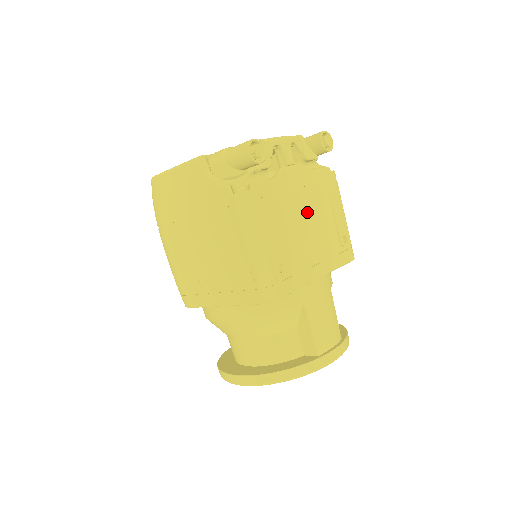
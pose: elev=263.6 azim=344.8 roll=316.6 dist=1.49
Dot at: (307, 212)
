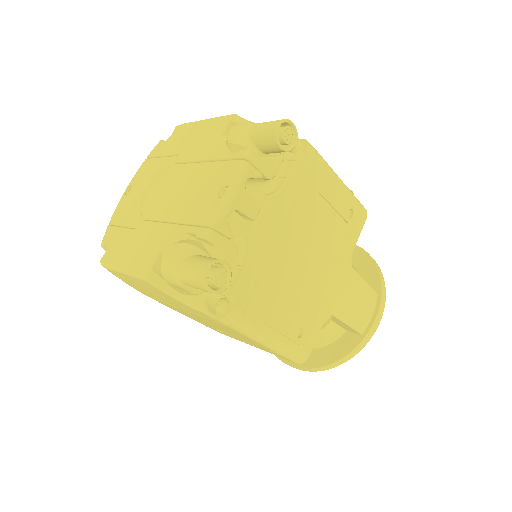
Dot at: (300, 242)
